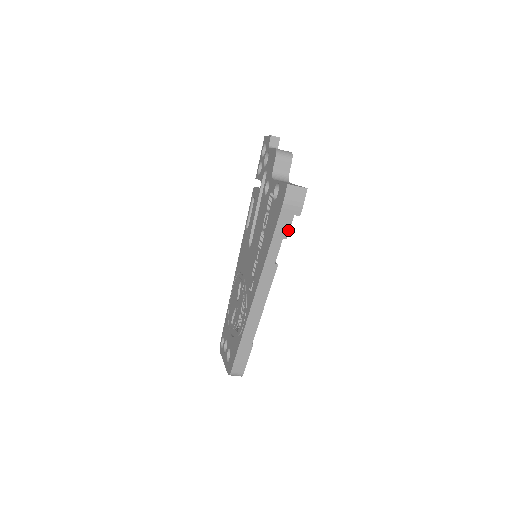
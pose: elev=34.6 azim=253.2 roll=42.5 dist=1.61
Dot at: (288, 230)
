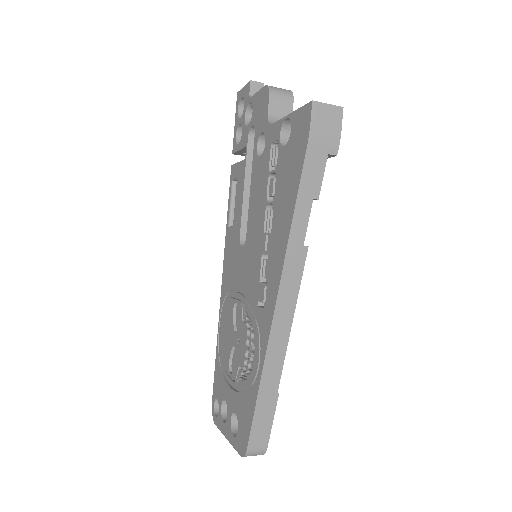
Dot at: (320, 182)
